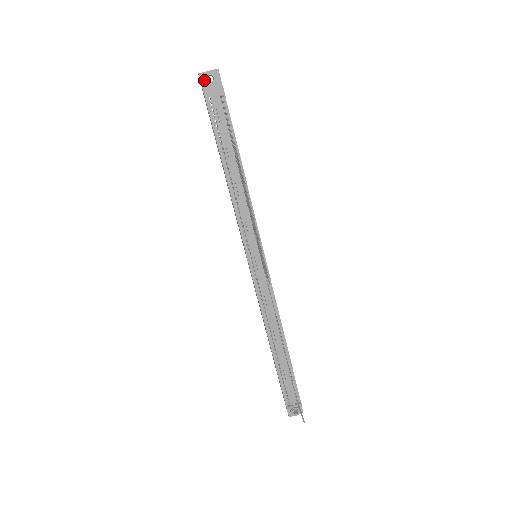
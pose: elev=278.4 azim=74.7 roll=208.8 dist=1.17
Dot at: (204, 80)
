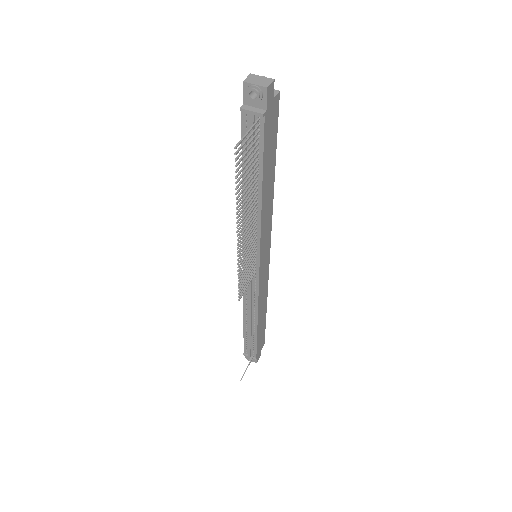
Dot at: (246, 92)
